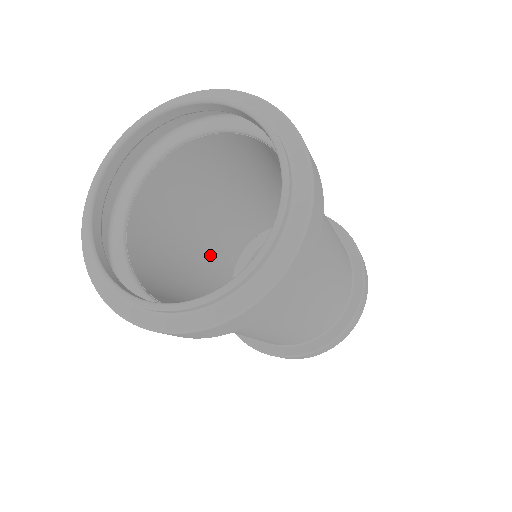
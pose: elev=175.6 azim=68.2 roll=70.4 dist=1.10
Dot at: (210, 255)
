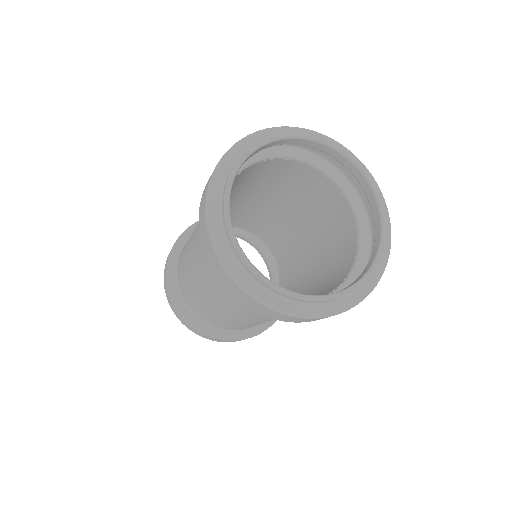
Dot at: occluded
